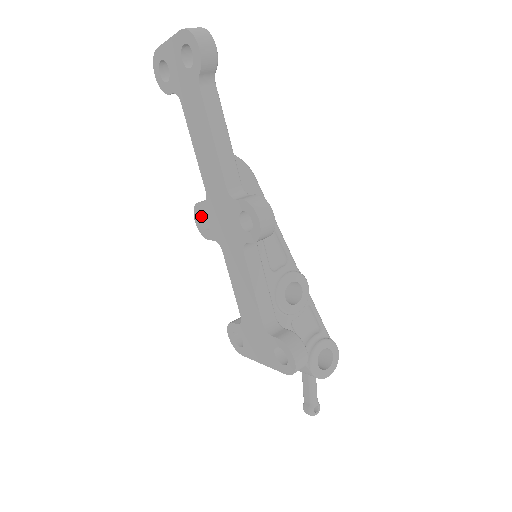
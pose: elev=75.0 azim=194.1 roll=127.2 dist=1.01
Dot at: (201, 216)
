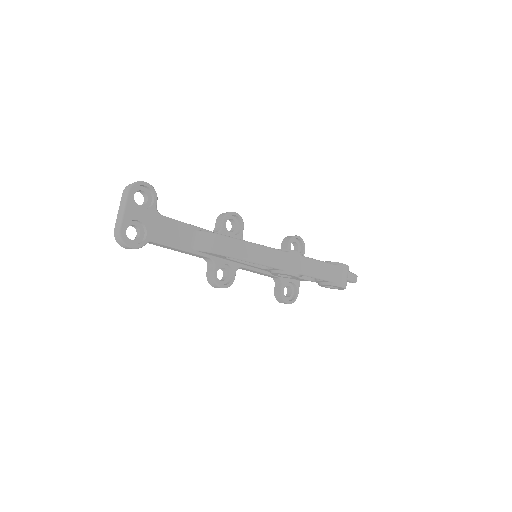
Dot at: occluded
